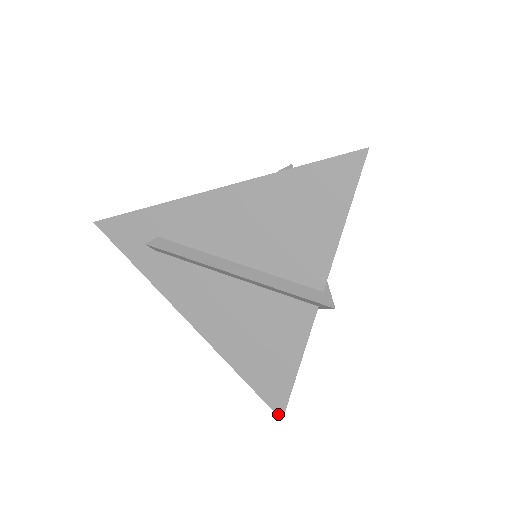
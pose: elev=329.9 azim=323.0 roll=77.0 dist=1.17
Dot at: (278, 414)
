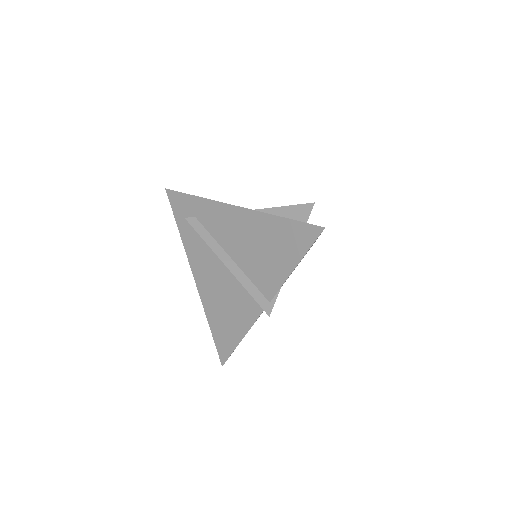
Dot at: (221, 361)
